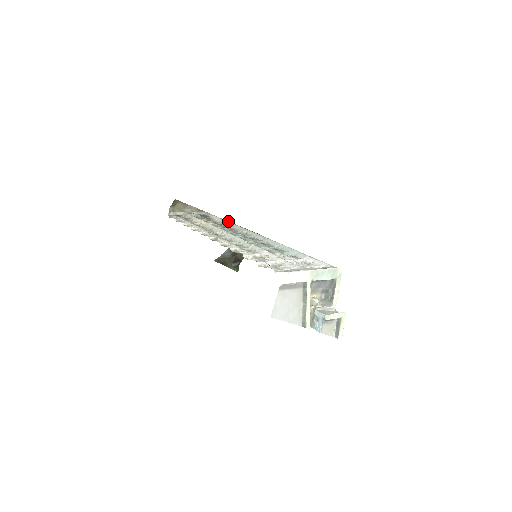
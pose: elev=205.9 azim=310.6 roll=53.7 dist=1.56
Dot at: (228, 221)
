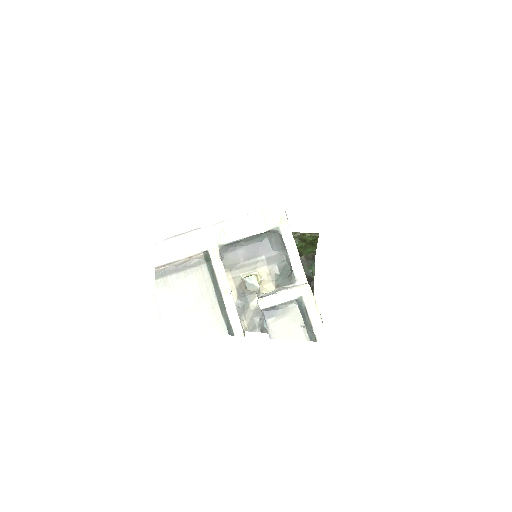
Dot at: occluded
